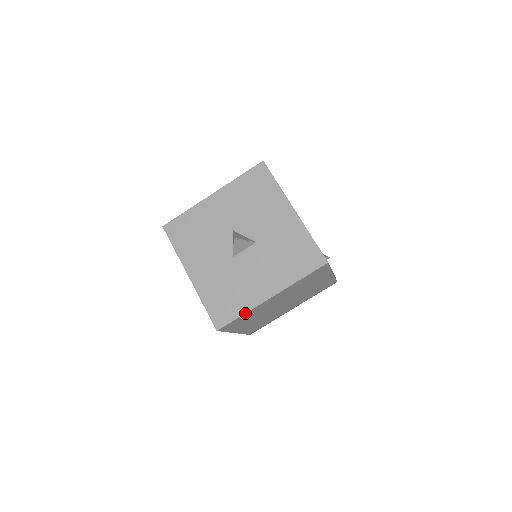
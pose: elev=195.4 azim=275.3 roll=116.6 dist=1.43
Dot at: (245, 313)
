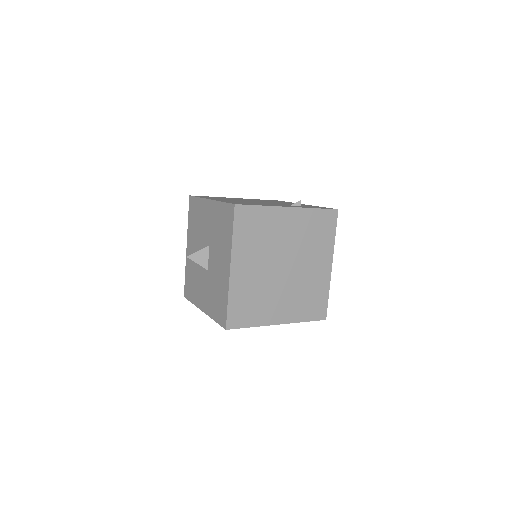
Dot at: (228, 298)
